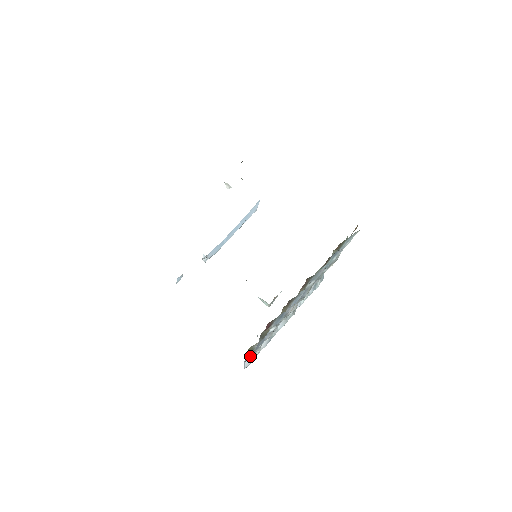
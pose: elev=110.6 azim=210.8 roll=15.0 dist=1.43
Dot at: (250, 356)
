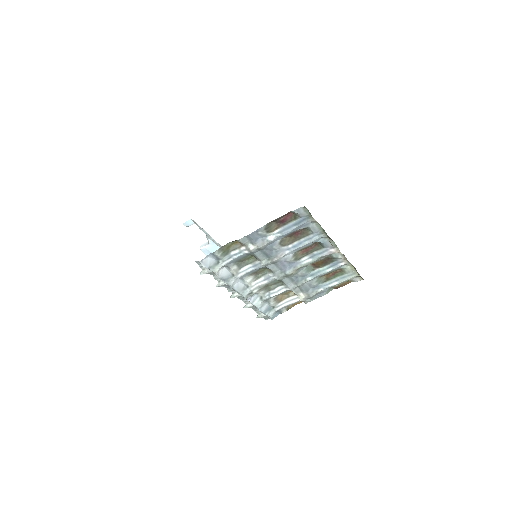
Dot at: (219, 254)
